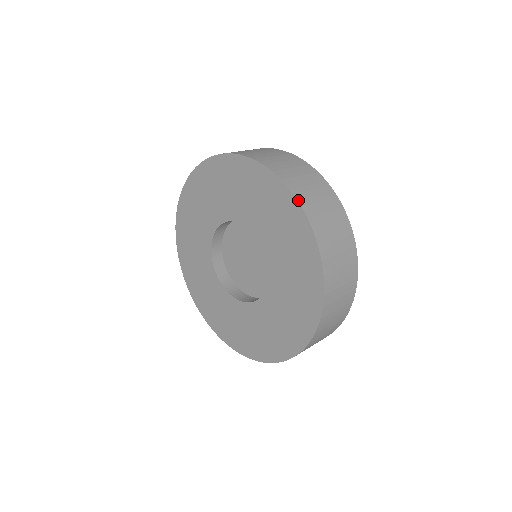
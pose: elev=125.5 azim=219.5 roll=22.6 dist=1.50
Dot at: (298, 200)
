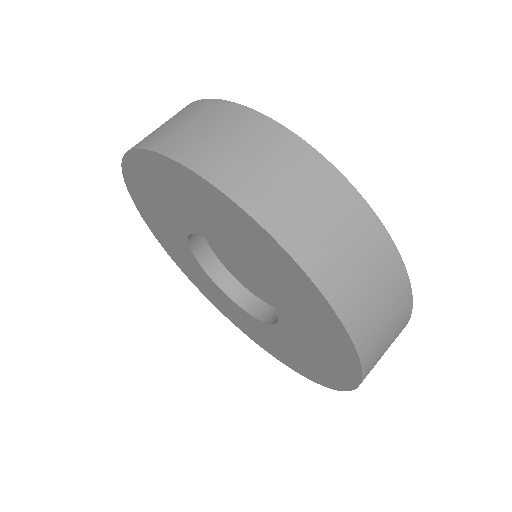
Dot at: (208, 180)
